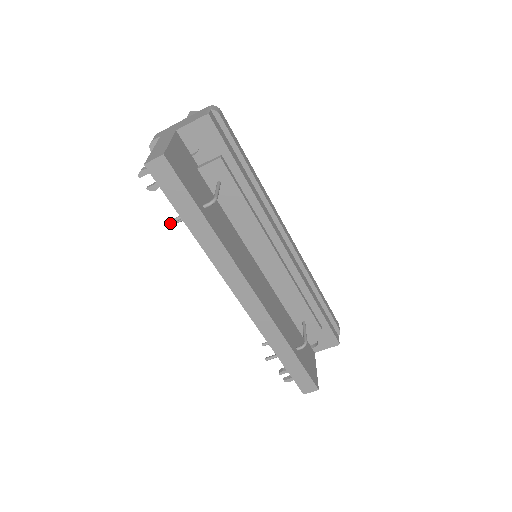
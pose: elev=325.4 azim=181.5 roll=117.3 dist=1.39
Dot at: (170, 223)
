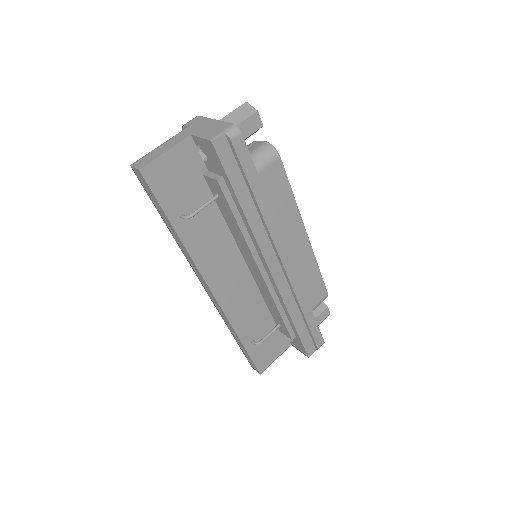
Dot at: occluded
